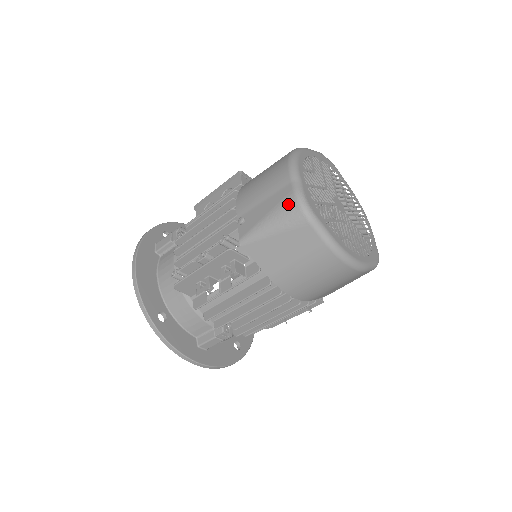
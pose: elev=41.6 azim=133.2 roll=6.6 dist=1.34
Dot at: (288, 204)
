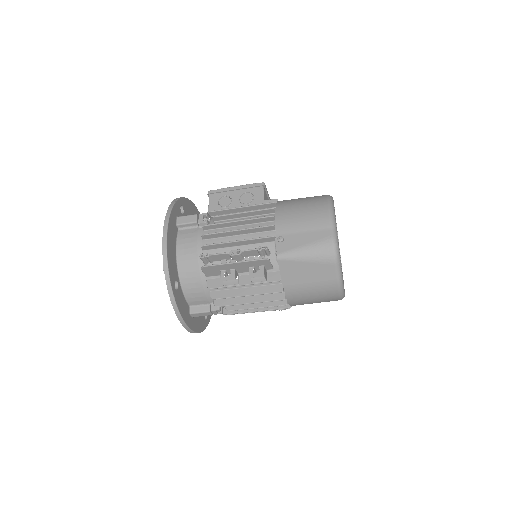
Dot at: (326, 245)
